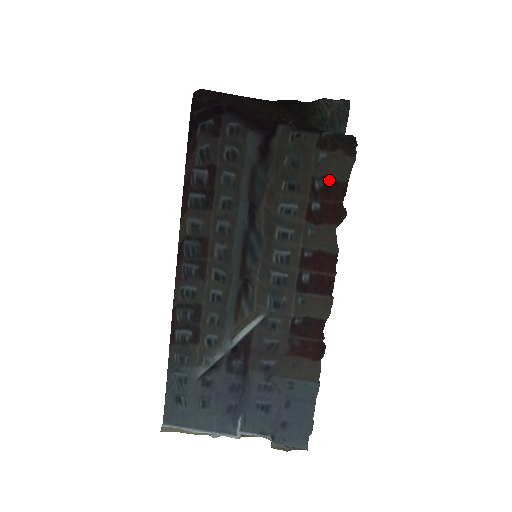
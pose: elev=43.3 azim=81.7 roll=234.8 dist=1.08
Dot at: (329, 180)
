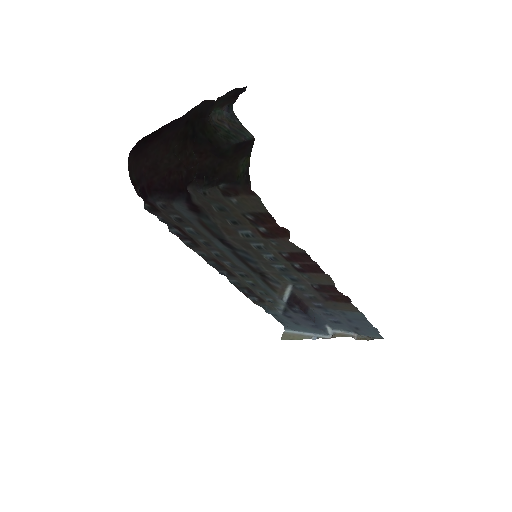
Dot at: (254, 214)
